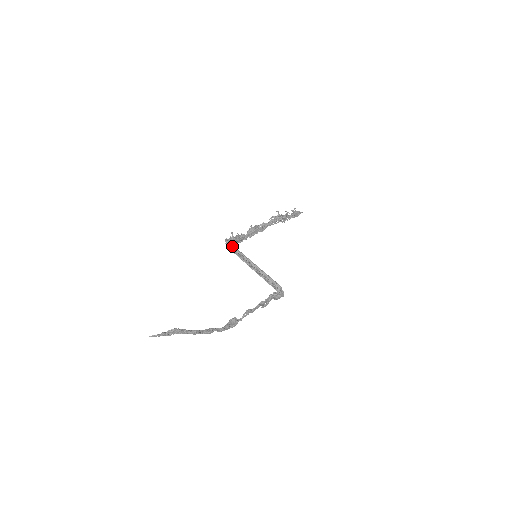
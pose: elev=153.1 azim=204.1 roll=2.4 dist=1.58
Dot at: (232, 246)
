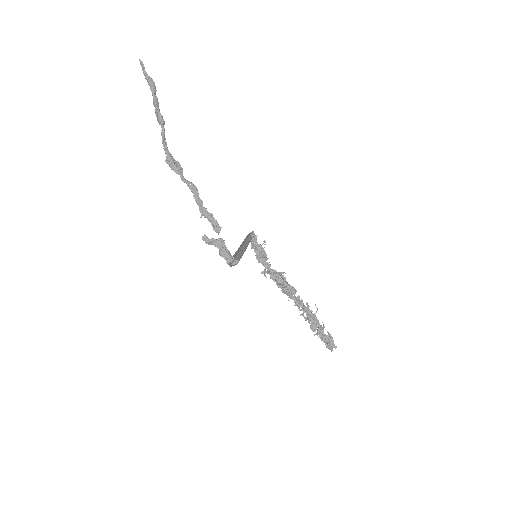
Dot at: (252, 233)
